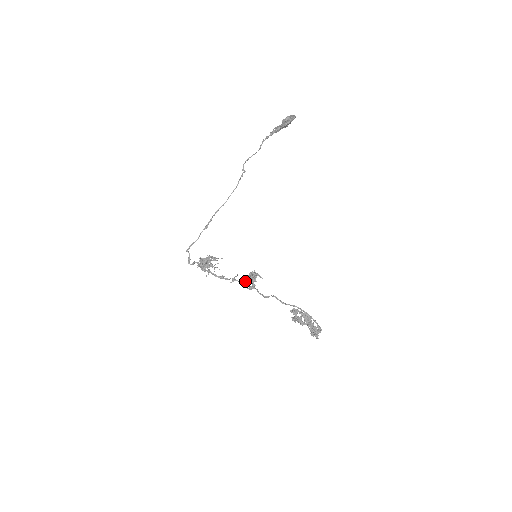
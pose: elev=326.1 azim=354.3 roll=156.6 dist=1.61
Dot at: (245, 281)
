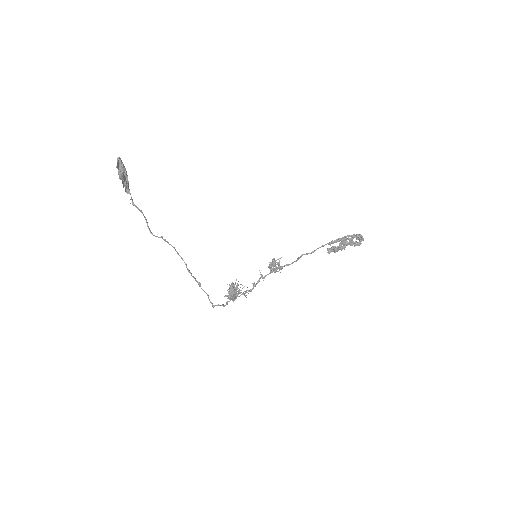
Dot at: occluded
